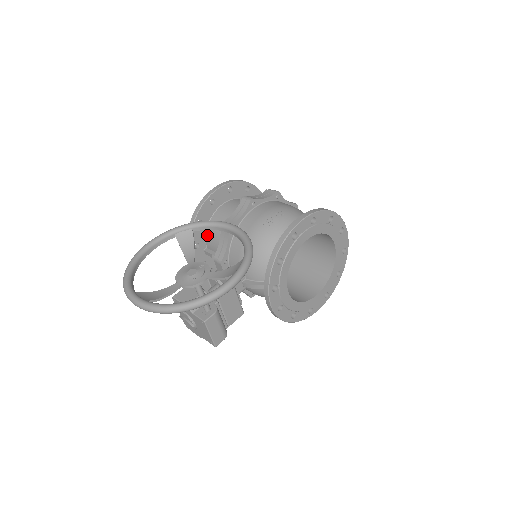
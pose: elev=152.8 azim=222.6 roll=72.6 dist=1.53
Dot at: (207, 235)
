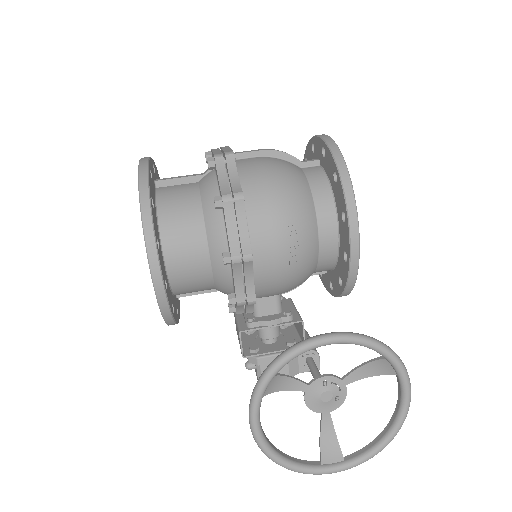
Dot at: occluded
